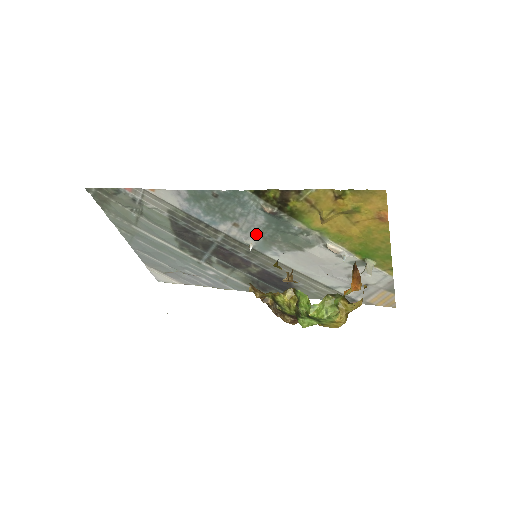
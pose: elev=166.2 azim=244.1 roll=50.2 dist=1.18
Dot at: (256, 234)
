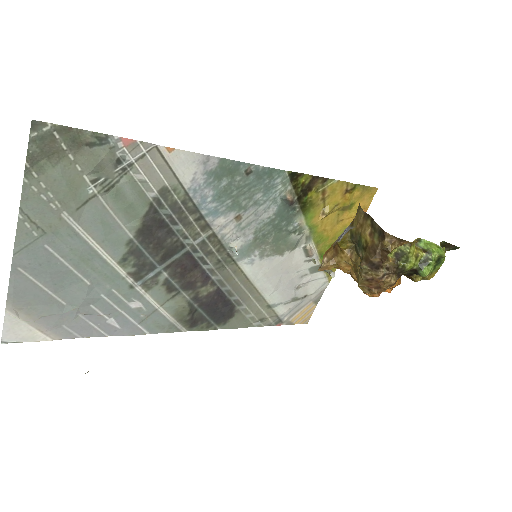
Dot at: (251, 232)
